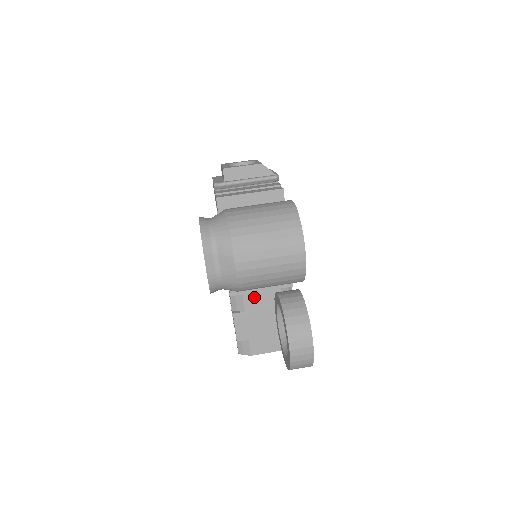
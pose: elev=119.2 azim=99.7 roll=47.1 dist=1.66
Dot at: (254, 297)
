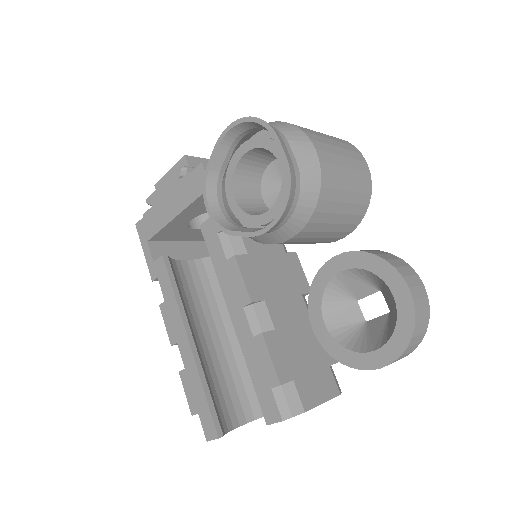
Dot at: (278, 306)
